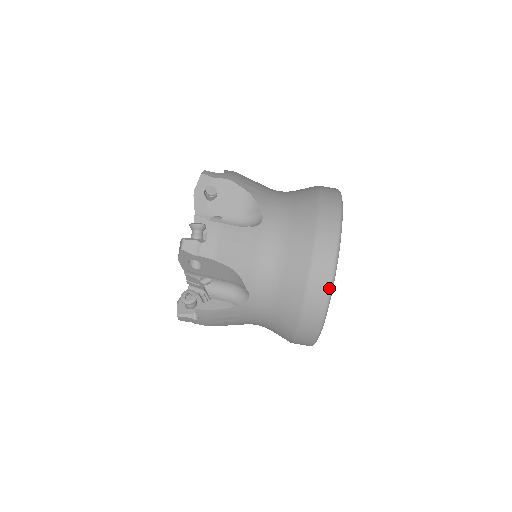
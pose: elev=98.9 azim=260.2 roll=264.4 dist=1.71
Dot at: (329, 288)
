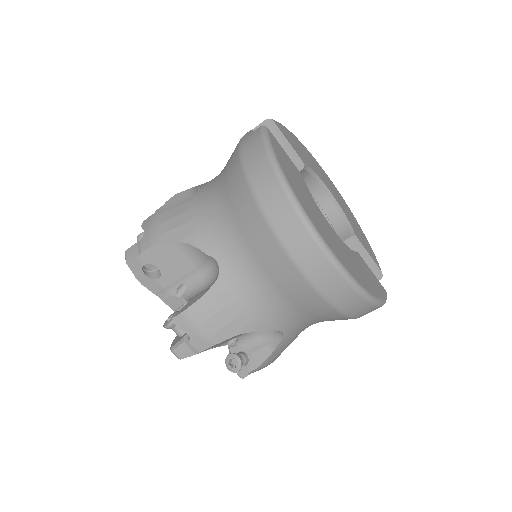
Dot at: (346, 281)
